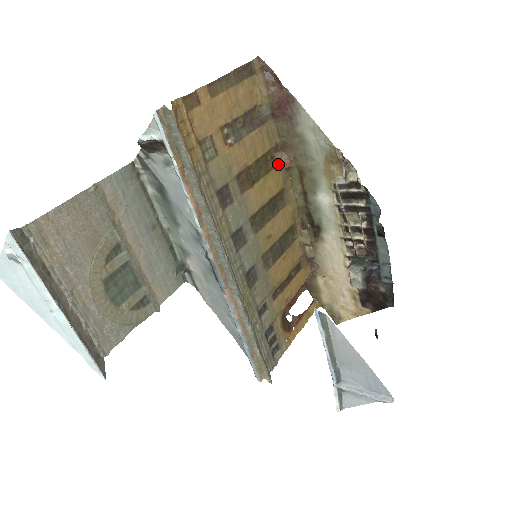
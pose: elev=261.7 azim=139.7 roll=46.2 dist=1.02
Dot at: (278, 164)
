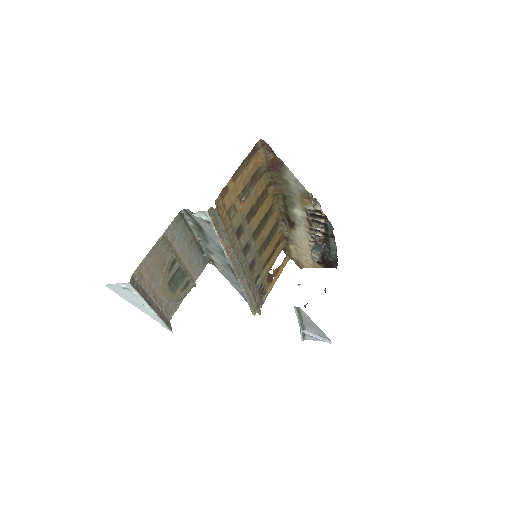
Dot at: (270, 193)
